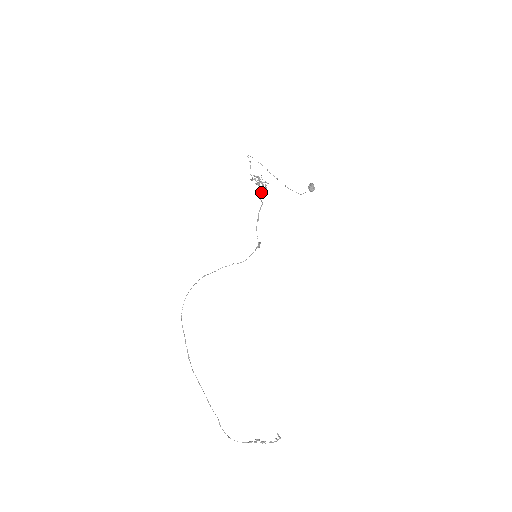
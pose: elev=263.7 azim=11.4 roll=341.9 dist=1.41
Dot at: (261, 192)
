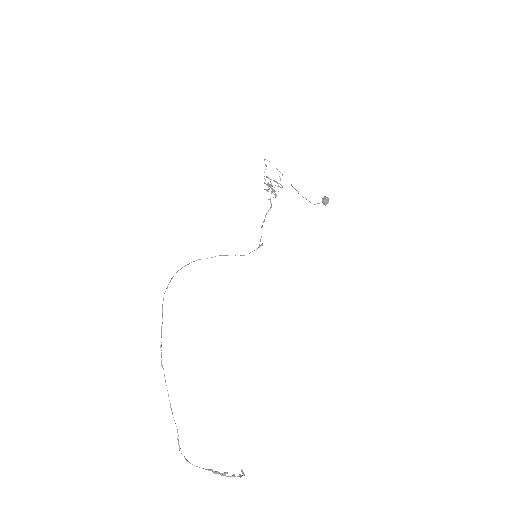
Dot at: occluded
